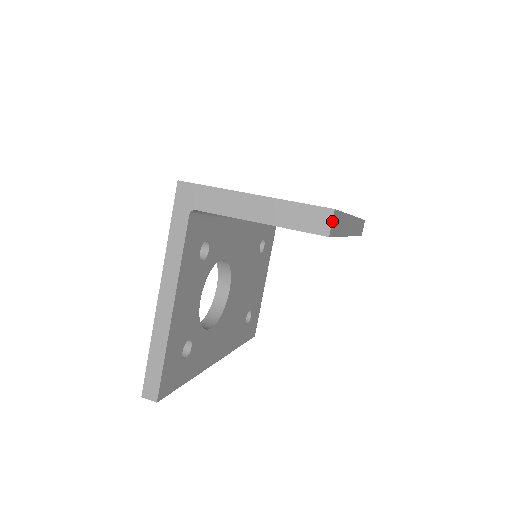
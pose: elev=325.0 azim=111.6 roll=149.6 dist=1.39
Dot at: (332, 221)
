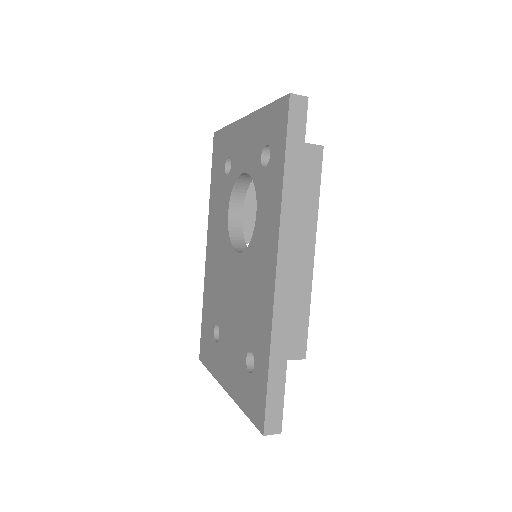
Dot at: occluded
